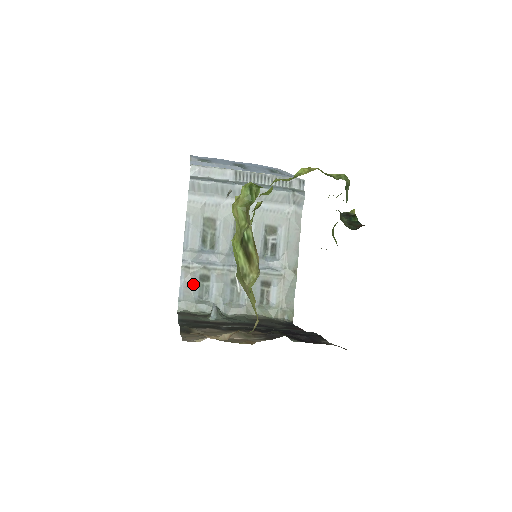
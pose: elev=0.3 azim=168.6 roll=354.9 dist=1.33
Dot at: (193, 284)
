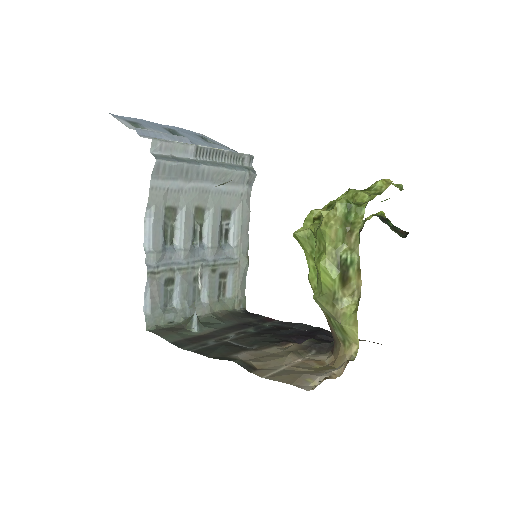
Dot at: (159, 292)
